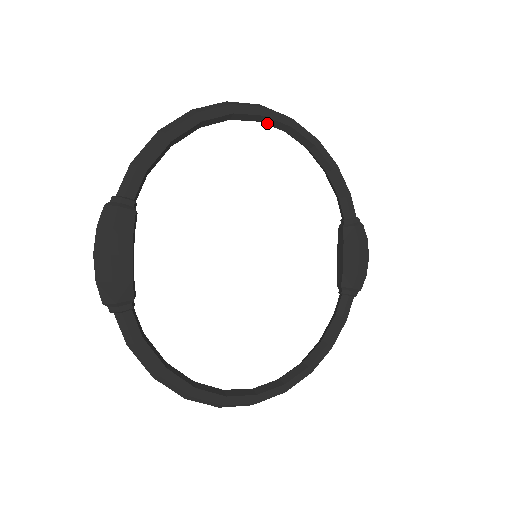
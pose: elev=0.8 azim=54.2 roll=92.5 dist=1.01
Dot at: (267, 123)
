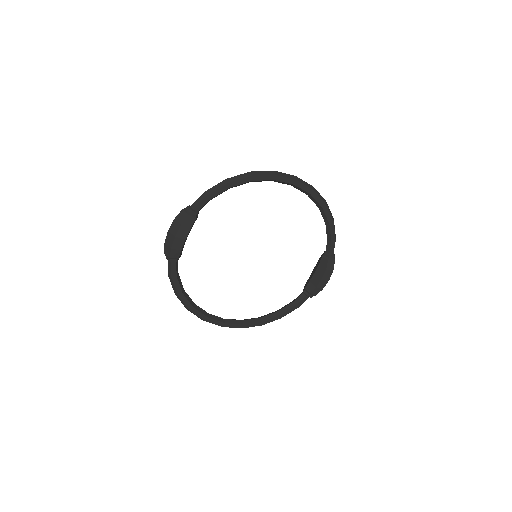
Dot at: (296, 187)
